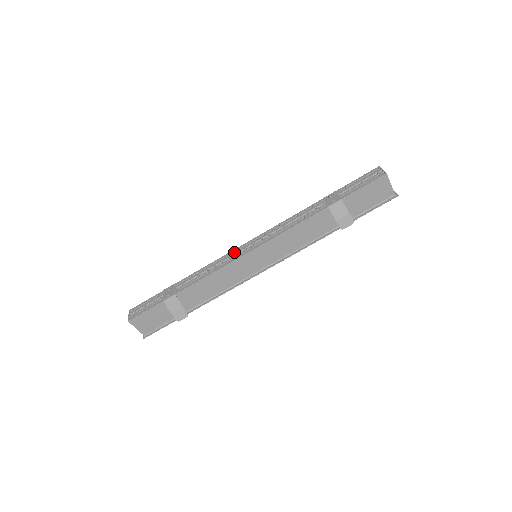
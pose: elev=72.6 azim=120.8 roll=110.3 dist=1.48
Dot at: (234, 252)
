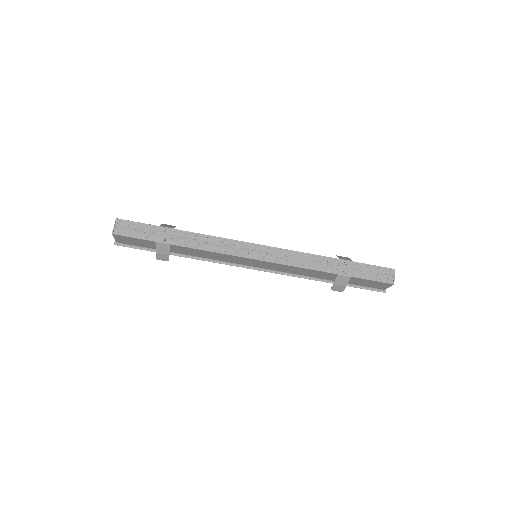
Dot at: (242, 243)
